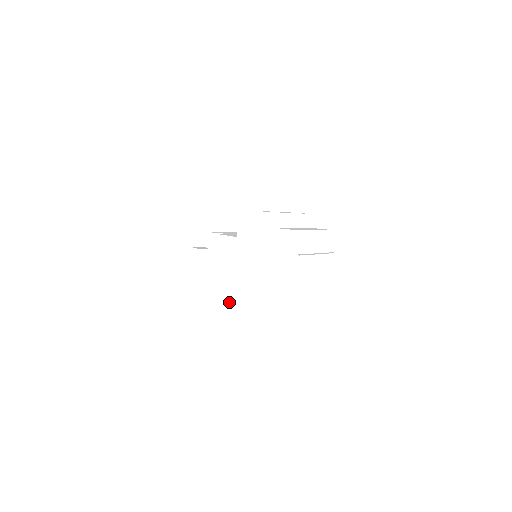
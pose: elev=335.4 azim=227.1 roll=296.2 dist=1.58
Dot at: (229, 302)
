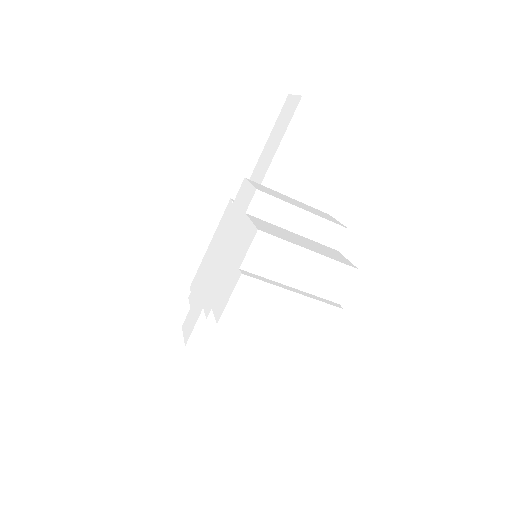
Dot at: occluded
